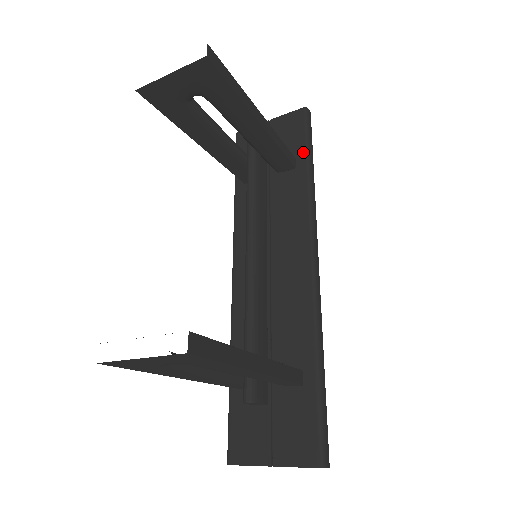
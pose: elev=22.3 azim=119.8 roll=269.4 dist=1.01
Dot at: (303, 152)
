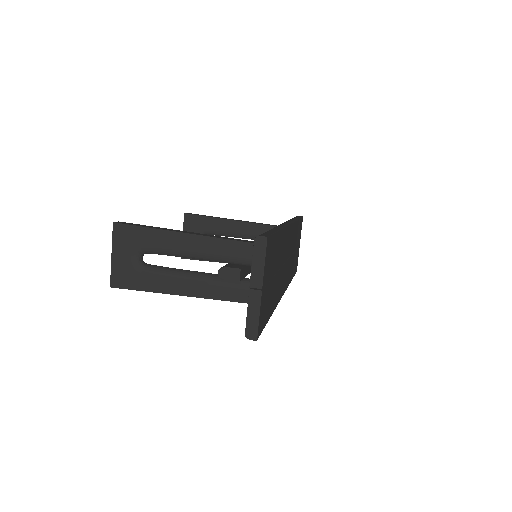
Dot at: occluded
